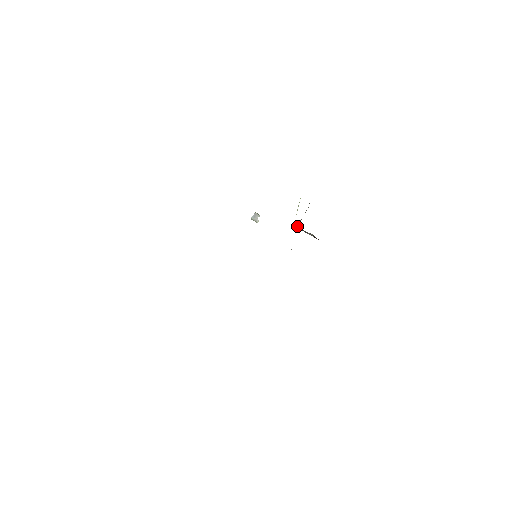
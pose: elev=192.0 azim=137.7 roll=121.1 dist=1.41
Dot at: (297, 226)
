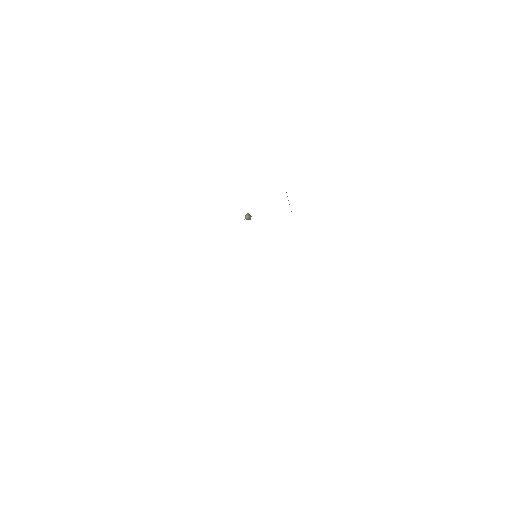
Dot at: occluded
